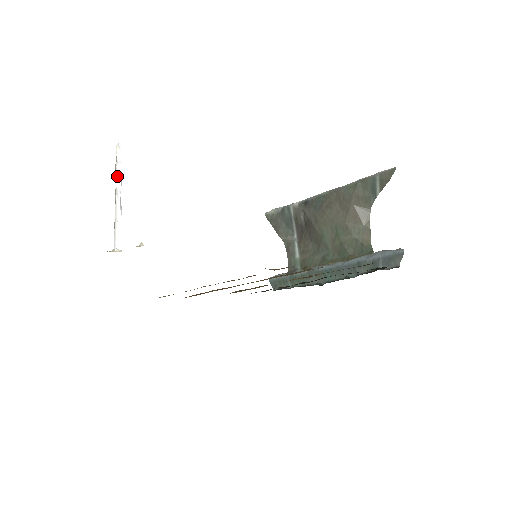
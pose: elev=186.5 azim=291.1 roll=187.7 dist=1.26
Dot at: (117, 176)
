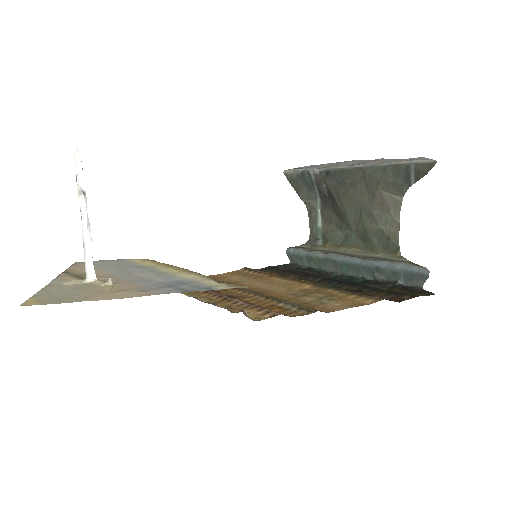
Dot at: (79, 192)
